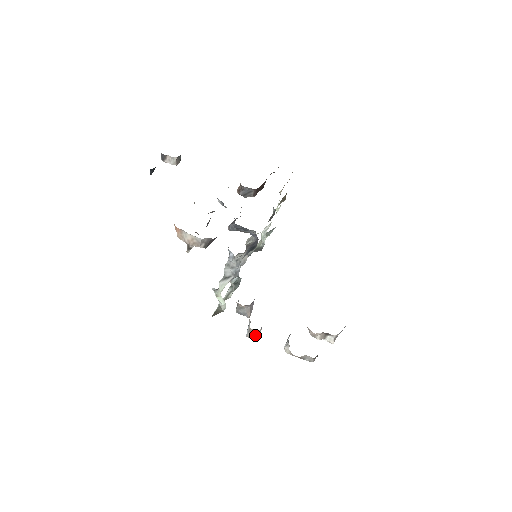
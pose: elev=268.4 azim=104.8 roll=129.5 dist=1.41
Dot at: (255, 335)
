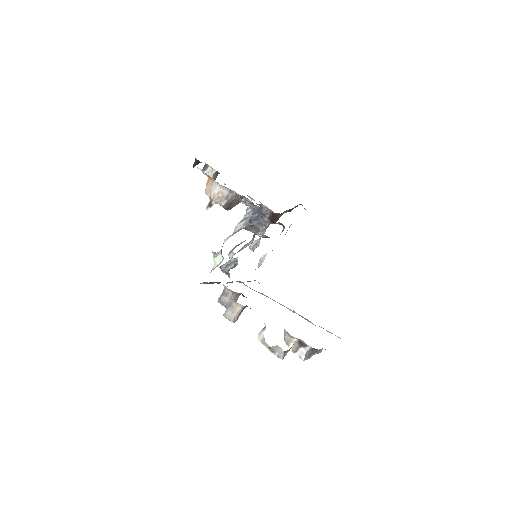
Dot at: (233, 314)
